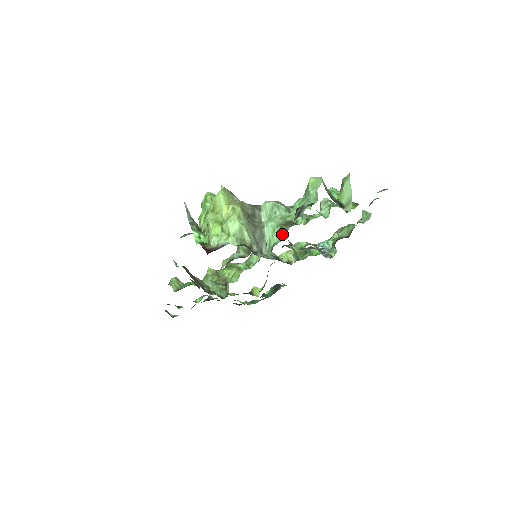
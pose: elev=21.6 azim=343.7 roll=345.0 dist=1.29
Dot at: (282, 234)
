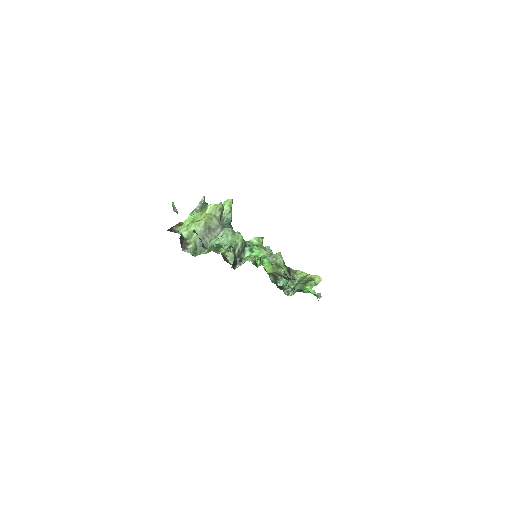
Dot at: (208, 251)
